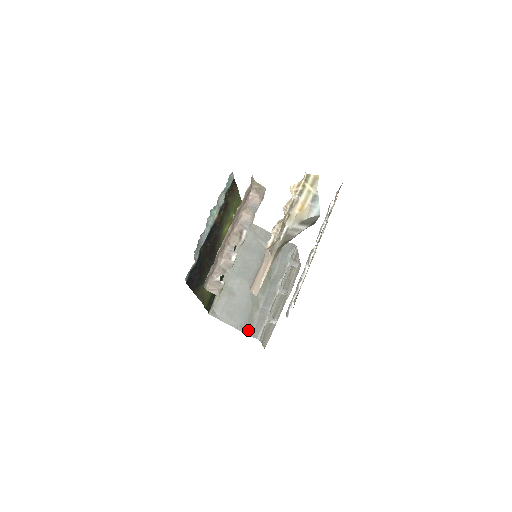
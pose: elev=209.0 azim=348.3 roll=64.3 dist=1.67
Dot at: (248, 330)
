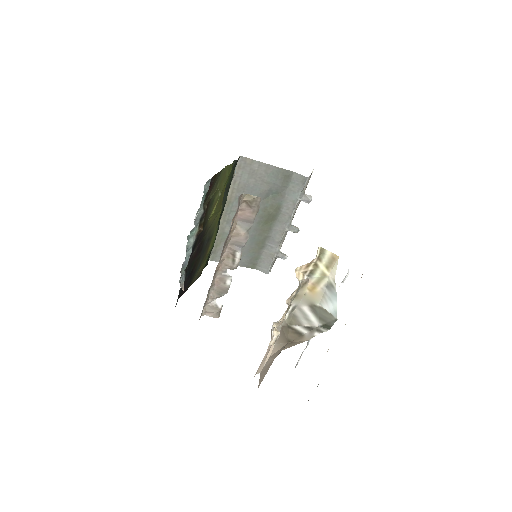
Dot at: (255, 265)
